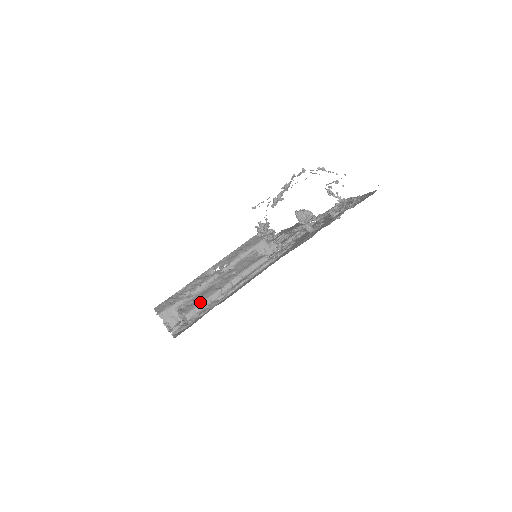
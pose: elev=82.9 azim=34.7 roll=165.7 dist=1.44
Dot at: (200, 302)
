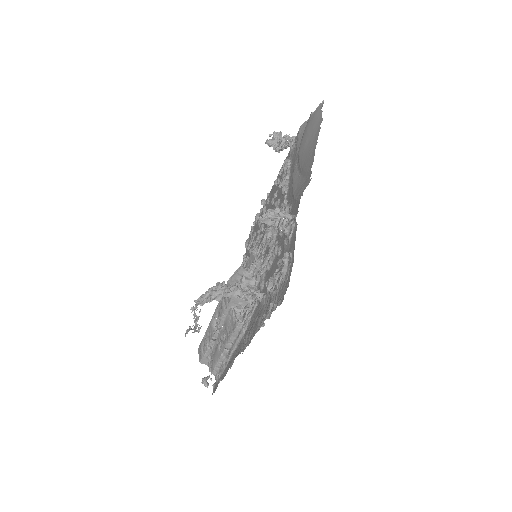
Dot at: (214, 365)
